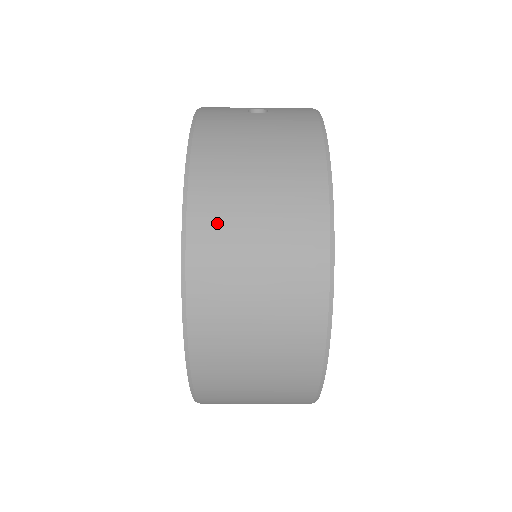
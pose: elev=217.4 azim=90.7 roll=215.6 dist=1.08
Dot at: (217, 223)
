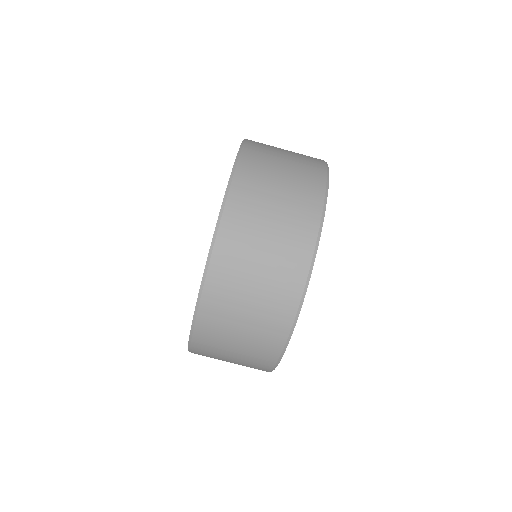
Dot at: occluded
